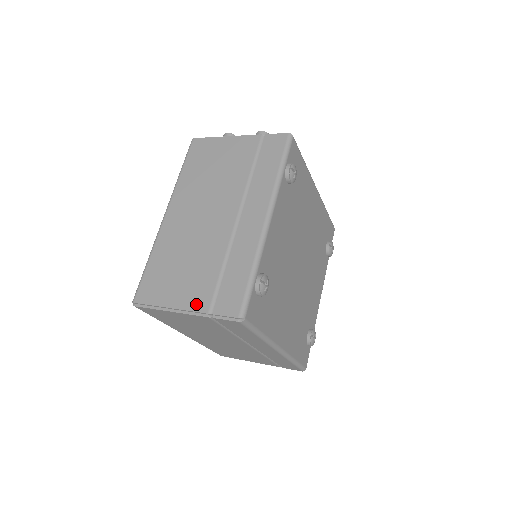
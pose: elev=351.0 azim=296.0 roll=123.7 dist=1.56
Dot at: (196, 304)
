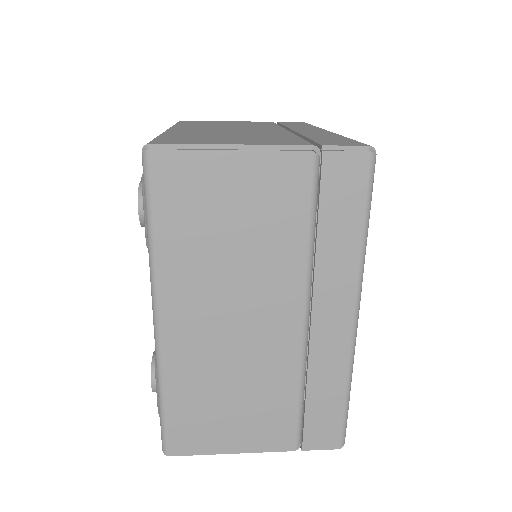
Dot at: (284, 143)
